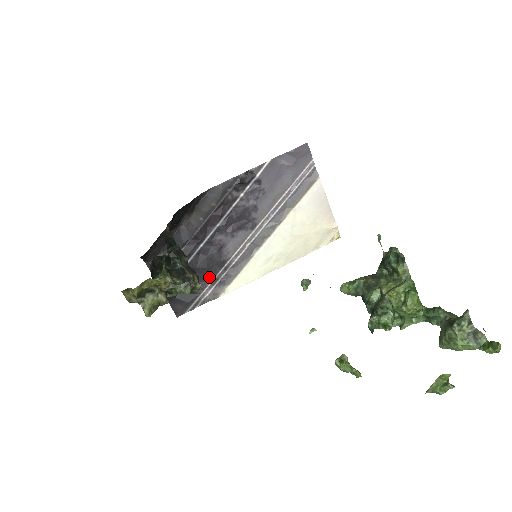
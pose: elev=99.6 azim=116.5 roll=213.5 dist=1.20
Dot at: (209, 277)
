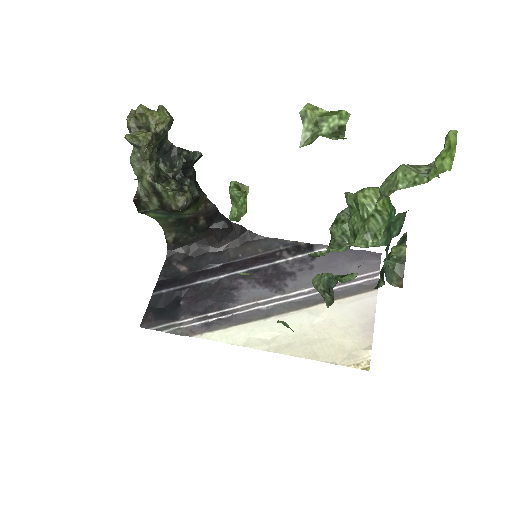
Dot at: (202, 311)
